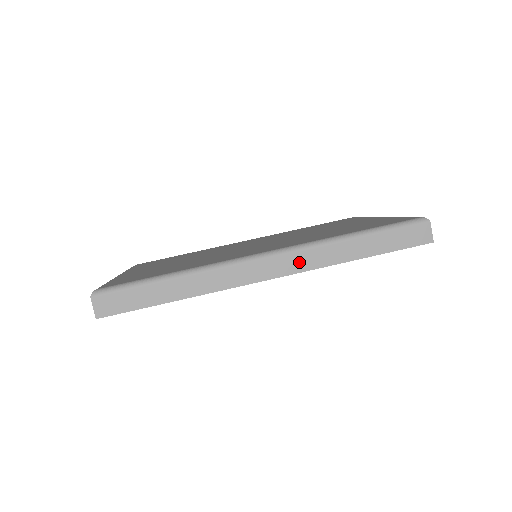
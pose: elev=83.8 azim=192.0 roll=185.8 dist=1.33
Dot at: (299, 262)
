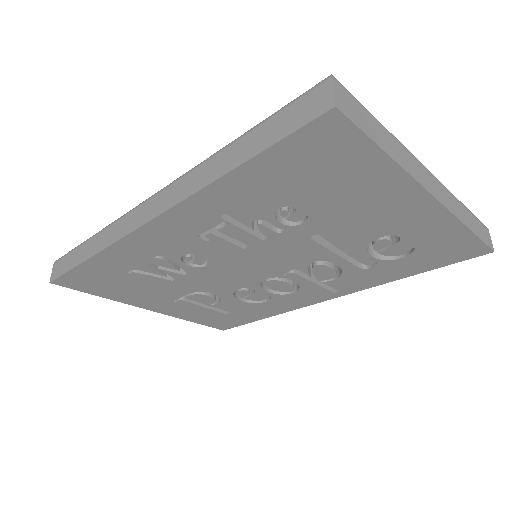
Dot at: (173, 195)
